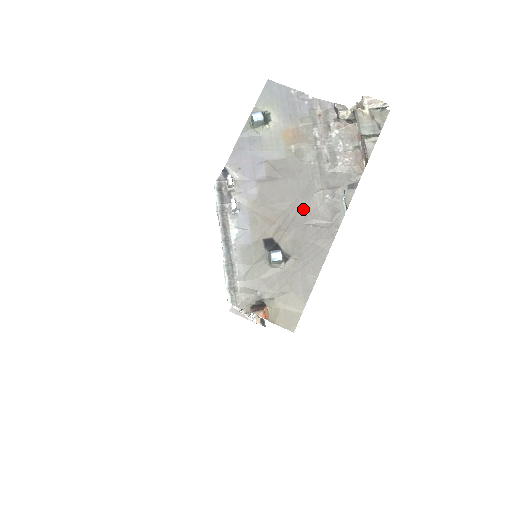
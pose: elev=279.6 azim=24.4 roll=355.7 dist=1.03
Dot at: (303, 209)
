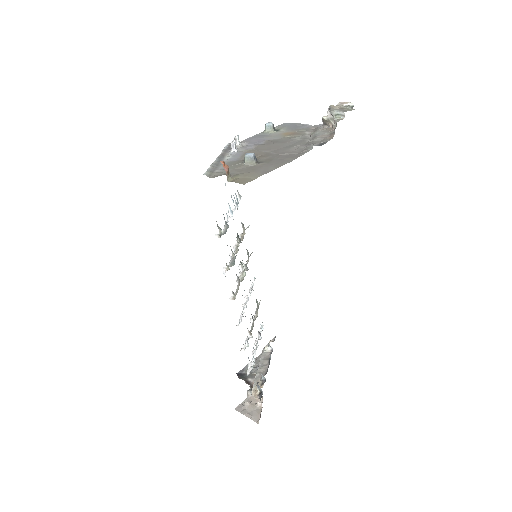
Dot at: (282, 151)
